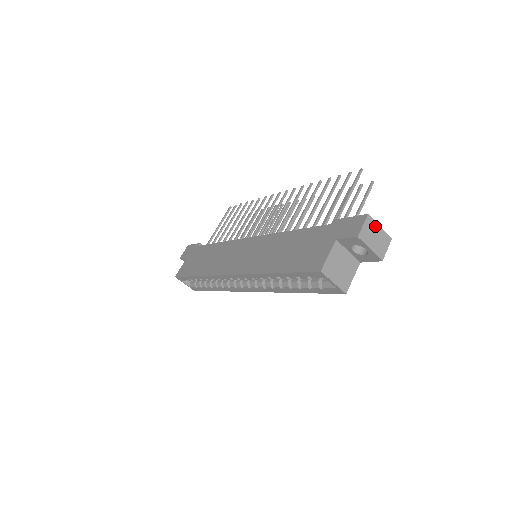
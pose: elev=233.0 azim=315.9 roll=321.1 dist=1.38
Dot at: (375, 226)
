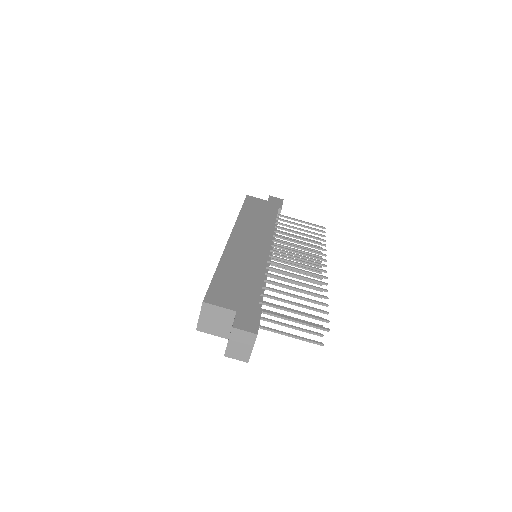
Dot at: (251, 343)
